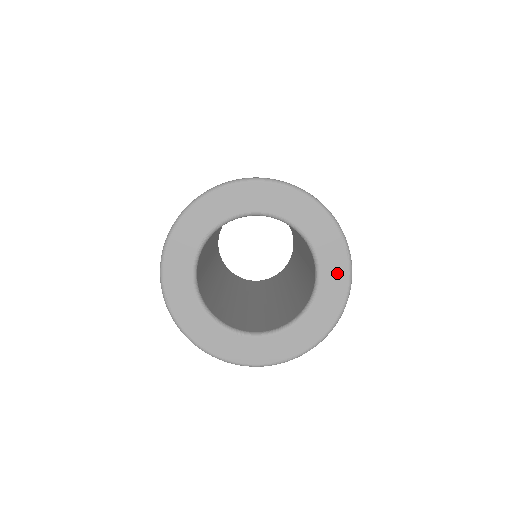
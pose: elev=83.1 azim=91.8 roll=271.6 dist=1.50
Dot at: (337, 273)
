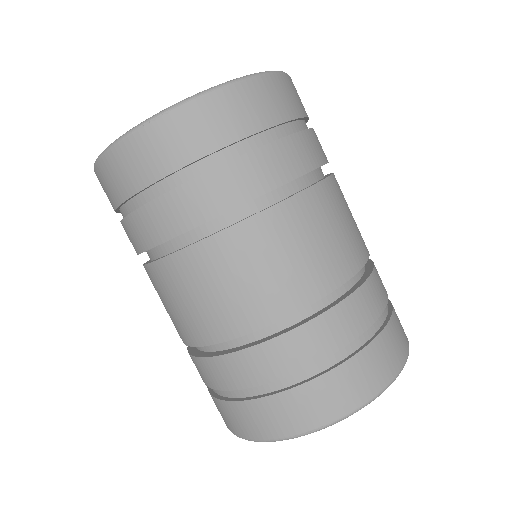
Dot at: occluded
